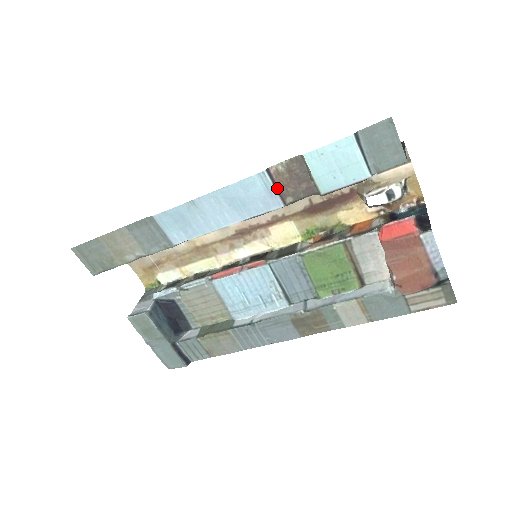
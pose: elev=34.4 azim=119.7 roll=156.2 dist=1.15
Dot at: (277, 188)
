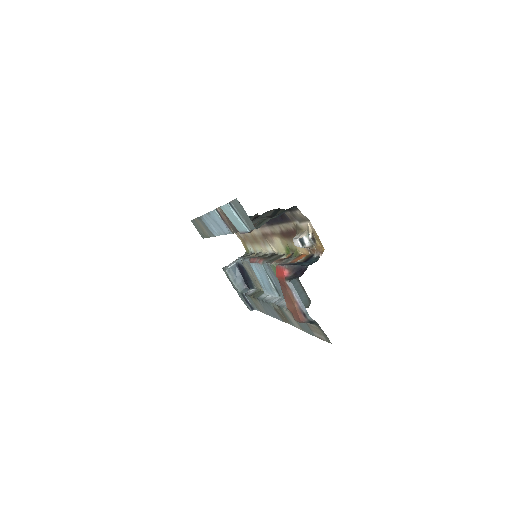
Dot at: (224, 221)
